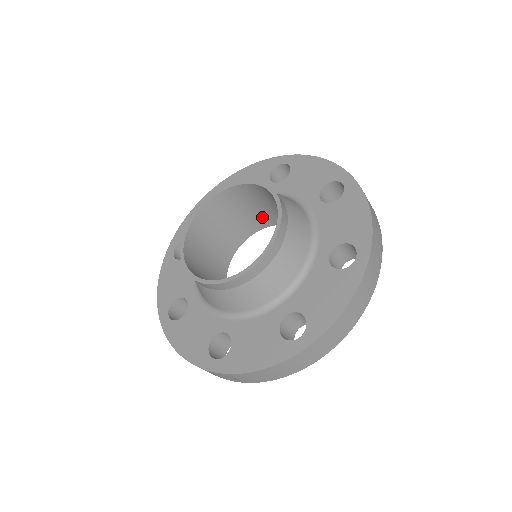
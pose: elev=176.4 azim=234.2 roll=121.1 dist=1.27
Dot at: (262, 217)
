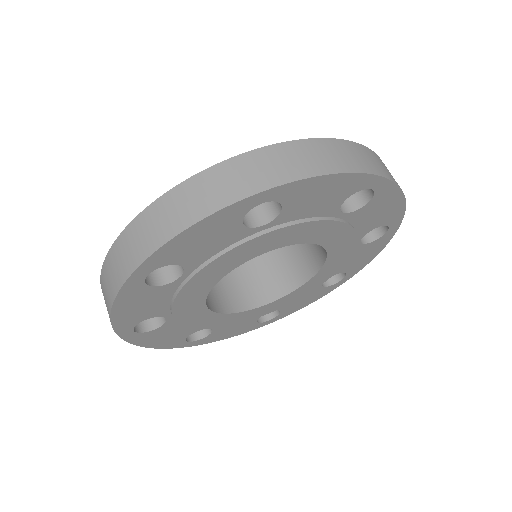
Dot at: (286, 273)
